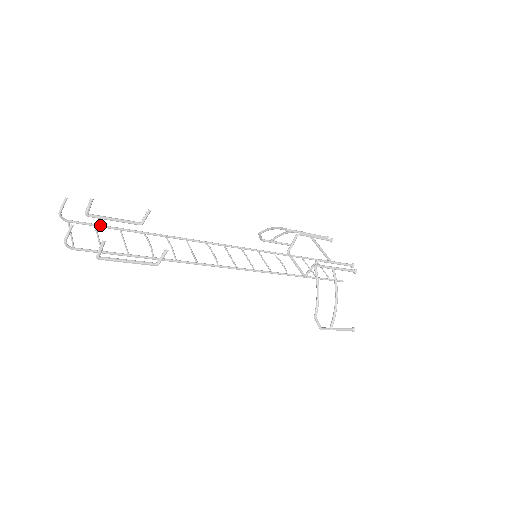
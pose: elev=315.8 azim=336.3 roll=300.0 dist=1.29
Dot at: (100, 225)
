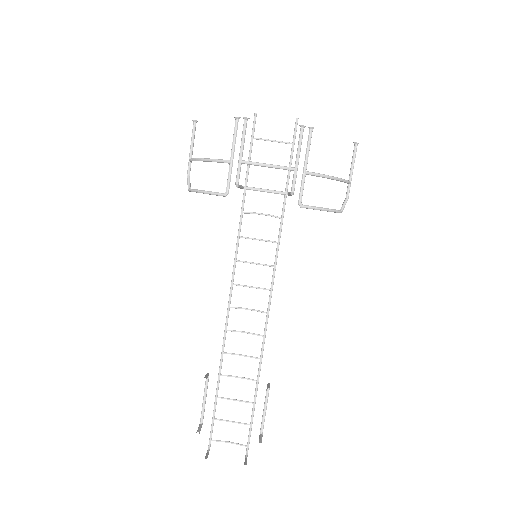
Dot at: (214, 415)
